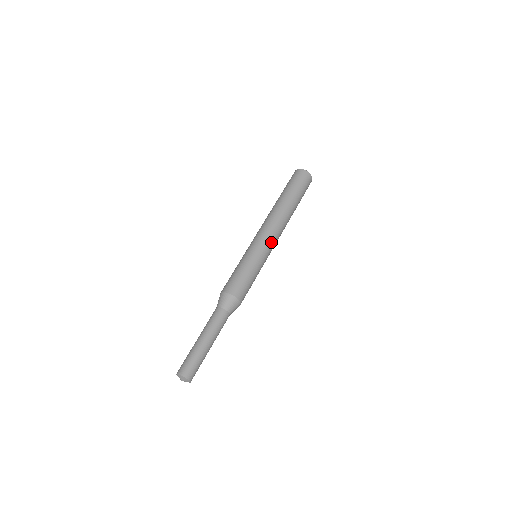
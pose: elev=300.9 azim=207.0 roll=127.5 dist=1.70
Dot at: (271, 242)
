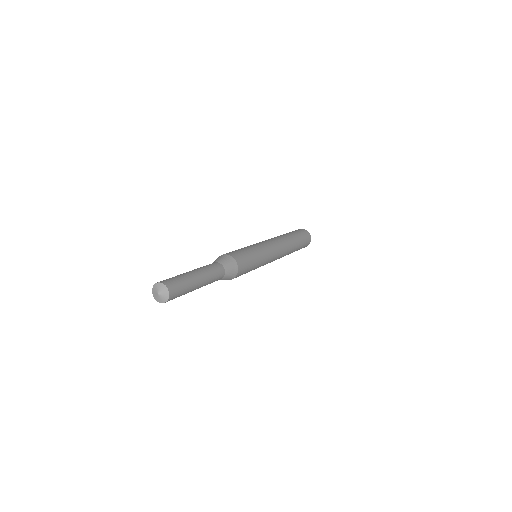
Dot at: (268, 243)
